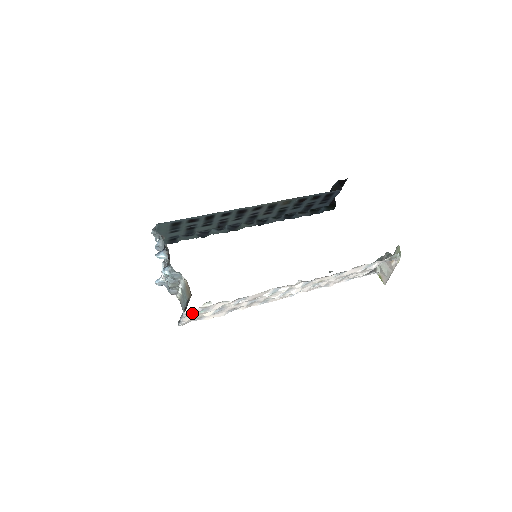
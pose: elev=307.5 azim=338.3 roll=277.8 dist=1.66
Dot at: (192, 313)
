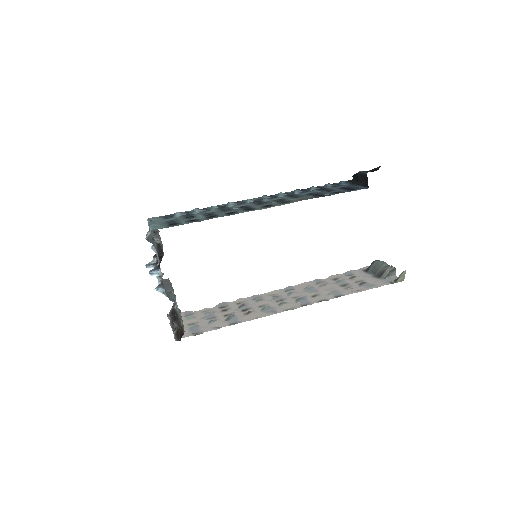
Dot at: occluded
